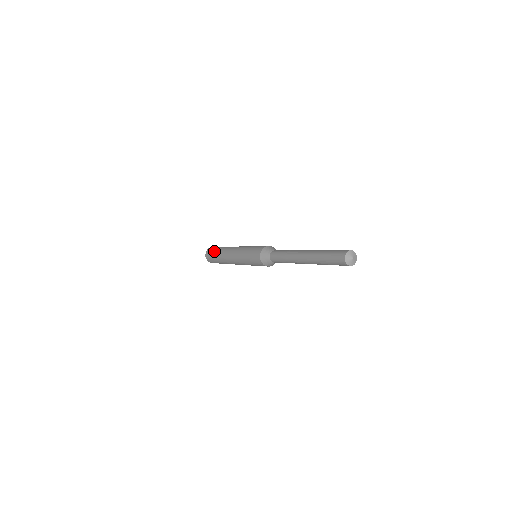
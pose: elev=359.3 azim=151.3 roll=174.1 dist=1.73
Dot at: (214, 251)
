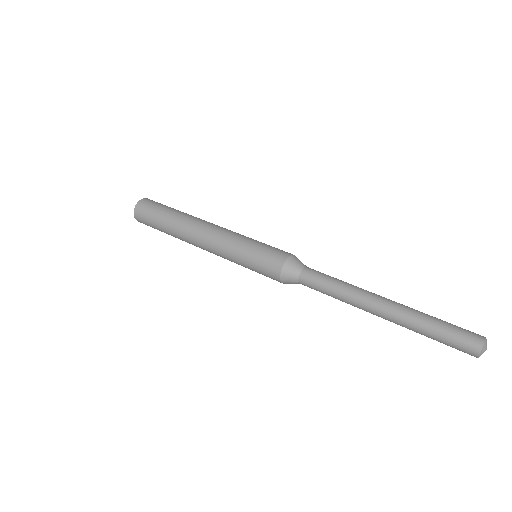
Dot at: (156, 225)
